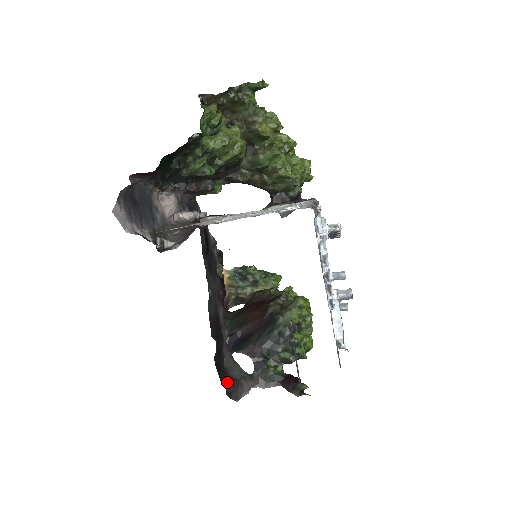
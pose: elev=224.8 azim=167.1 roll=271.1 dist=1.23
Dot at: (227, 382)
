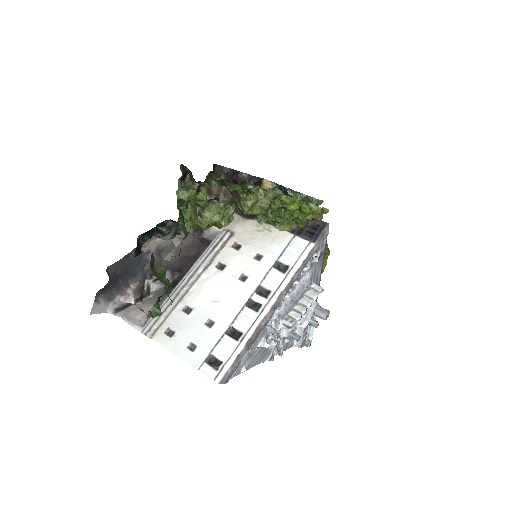
Dot at: occluded
